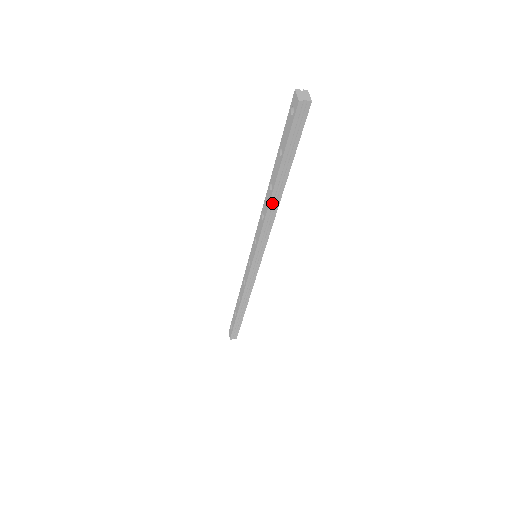
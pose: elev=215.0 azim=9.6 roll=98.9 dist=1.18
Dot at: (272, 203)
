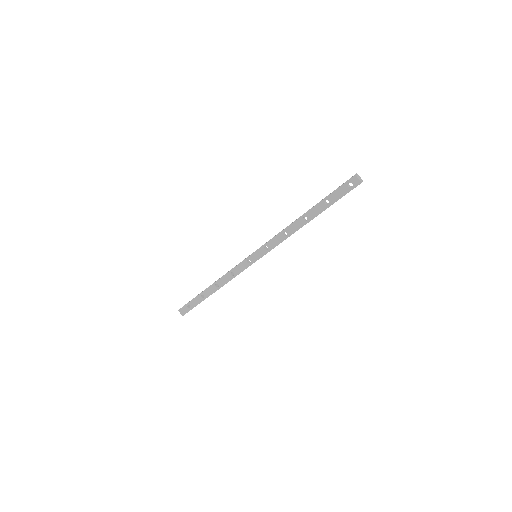
Dot at: (301, 227)
